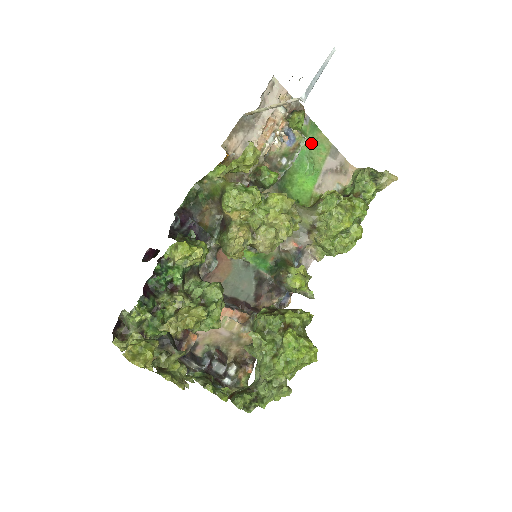
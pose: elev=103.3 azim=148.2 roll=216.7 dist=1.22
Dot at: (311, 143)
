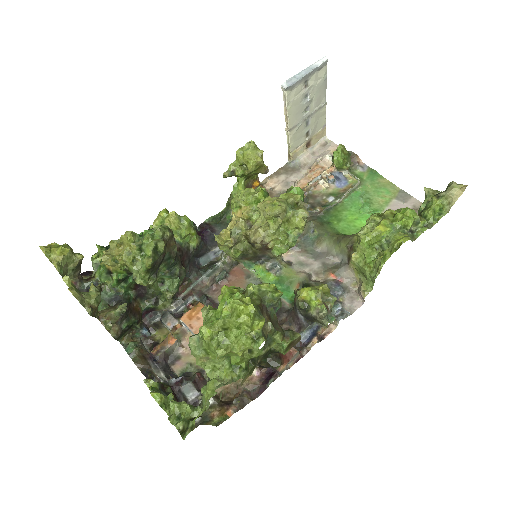
Dot at: (369, 187)
